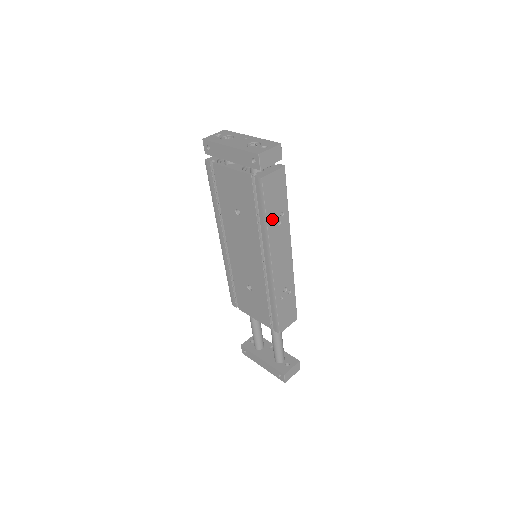
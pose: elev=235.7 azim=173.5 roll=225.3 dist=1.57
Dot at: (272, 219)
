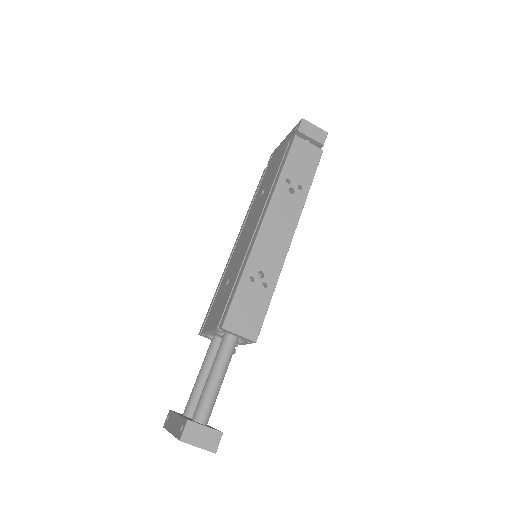
Dot at: (288, 184)
